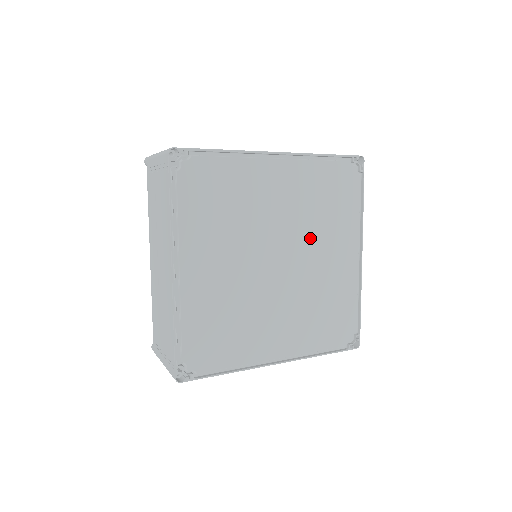
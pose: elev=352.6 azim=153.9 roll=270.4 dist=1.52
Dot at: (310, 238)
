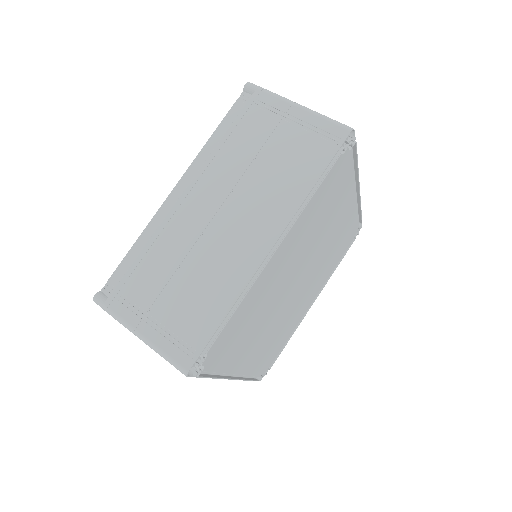
Dot at: (318, 241)
